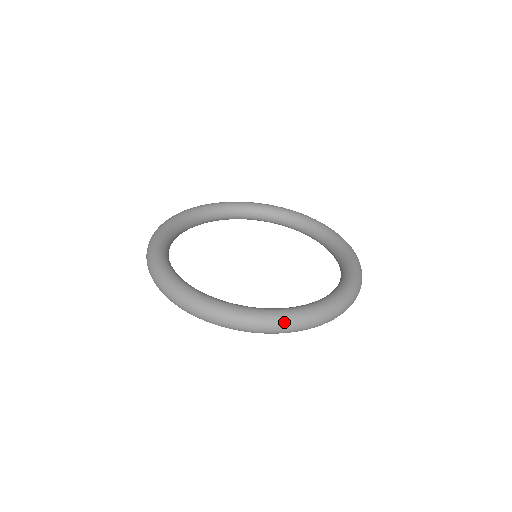
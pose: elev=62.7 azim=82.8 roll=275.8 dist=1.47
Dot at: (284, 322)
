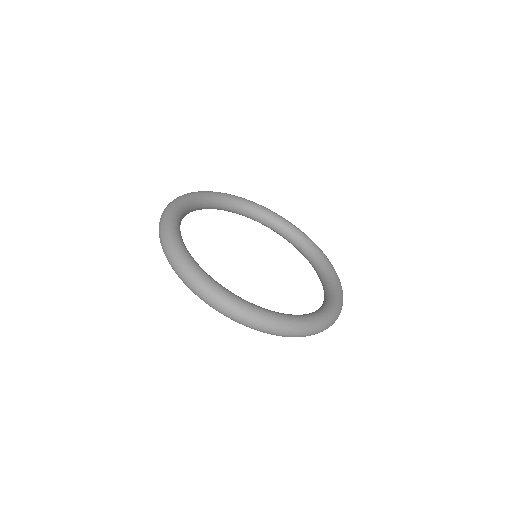
Dot at: (245, 314)
